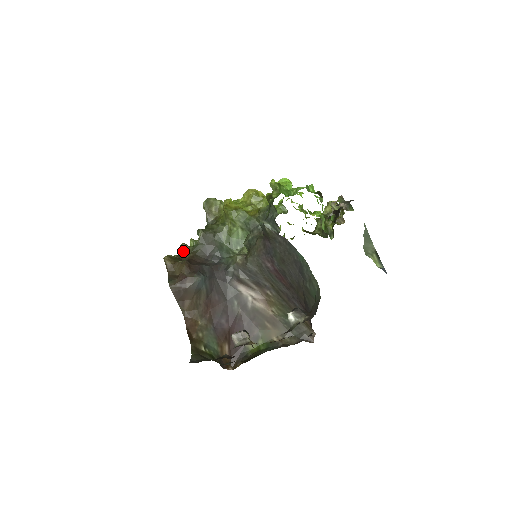
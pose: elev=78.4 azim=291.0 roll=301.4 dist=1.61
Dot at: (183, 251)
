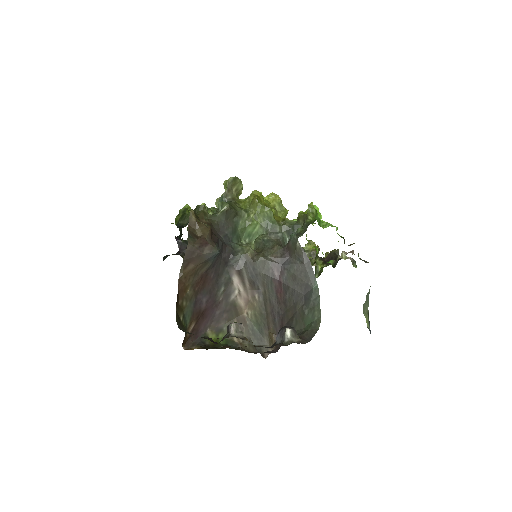
Dot at: (201, 213)
